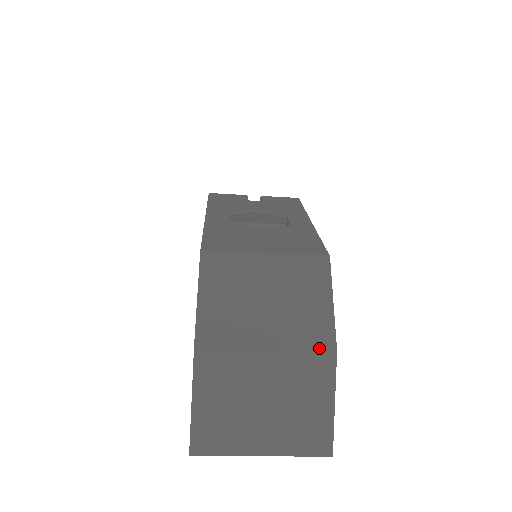
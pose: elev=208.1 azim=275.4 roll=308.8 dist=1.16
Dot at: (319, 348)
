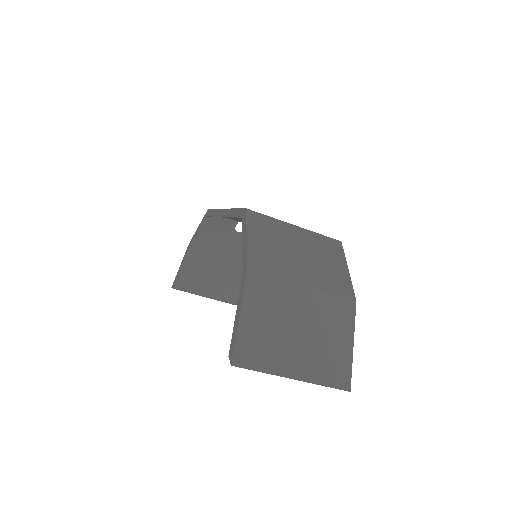
Dot at: (343, 295)
